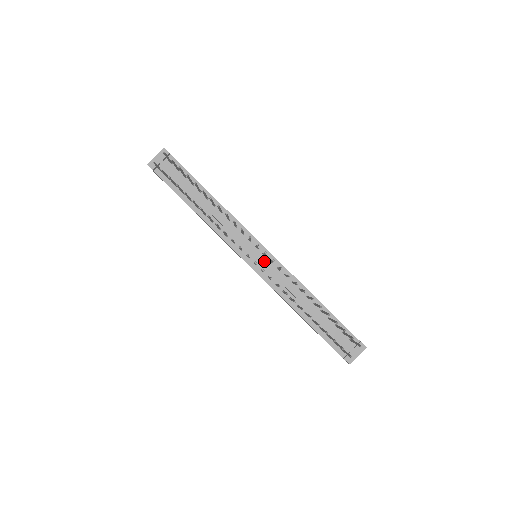
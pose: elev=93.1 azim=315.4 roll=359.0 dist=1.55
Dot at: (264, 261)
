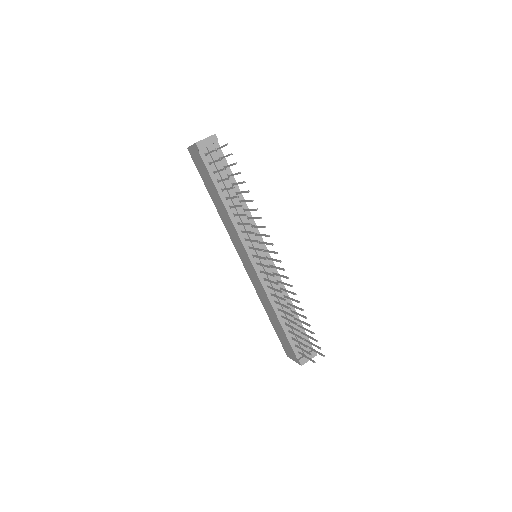
Dot at: (266, 264)
